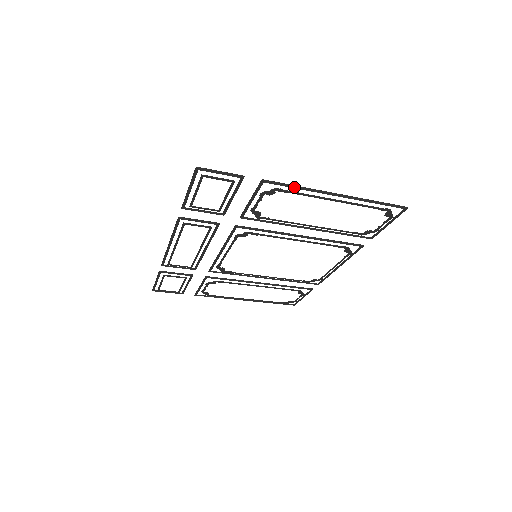
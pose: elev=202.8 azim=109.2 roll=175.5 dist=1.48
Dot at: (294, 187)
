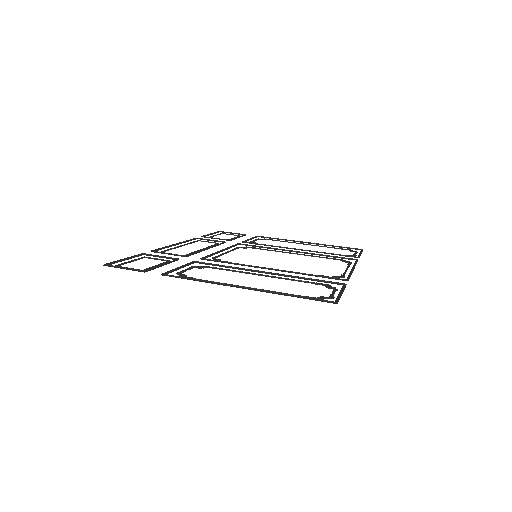
Dot at: (196, 279)
